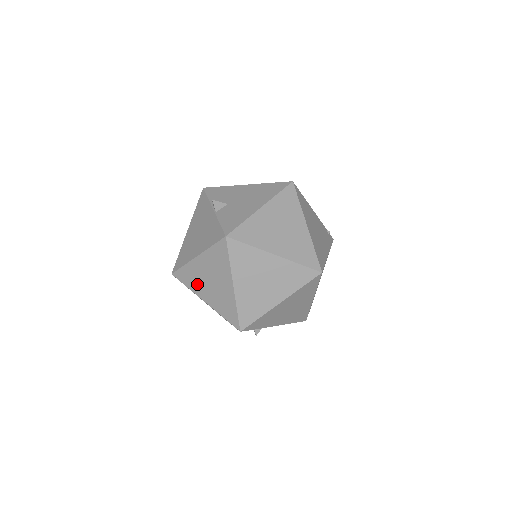
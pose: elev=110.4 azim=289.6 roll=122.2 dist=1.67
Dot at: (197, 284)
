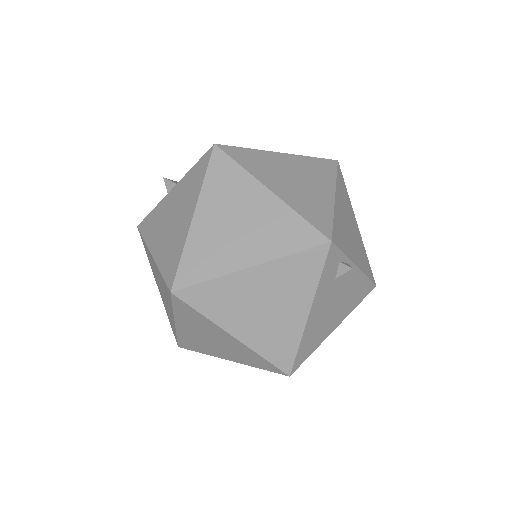
Dot at: (220, 254)
